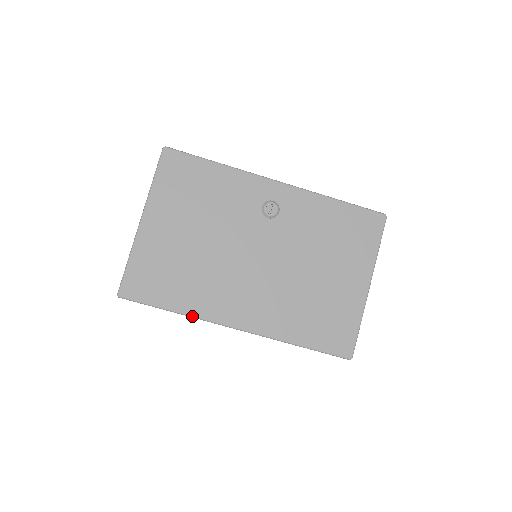
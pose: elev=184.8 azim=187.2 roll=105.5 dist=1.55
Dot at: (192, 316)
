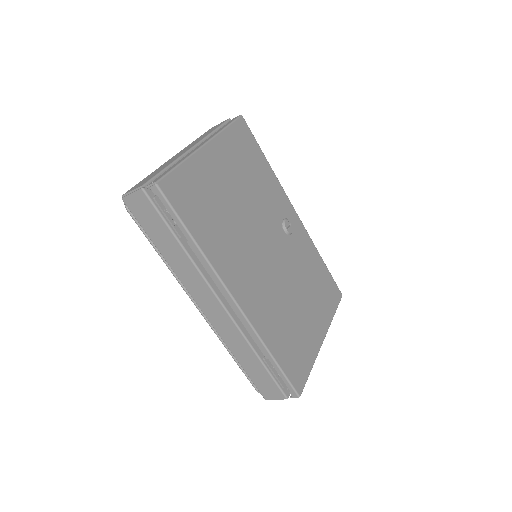
Dot at: (208, 259)
